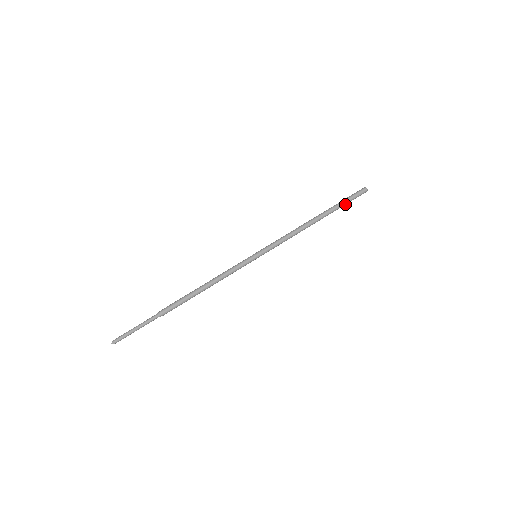
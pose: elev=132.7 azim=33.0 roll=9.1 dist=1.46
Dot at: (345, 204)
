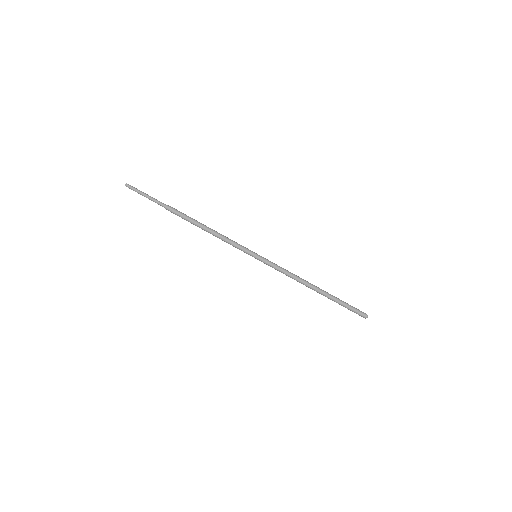
Dot at: (343, 305)
